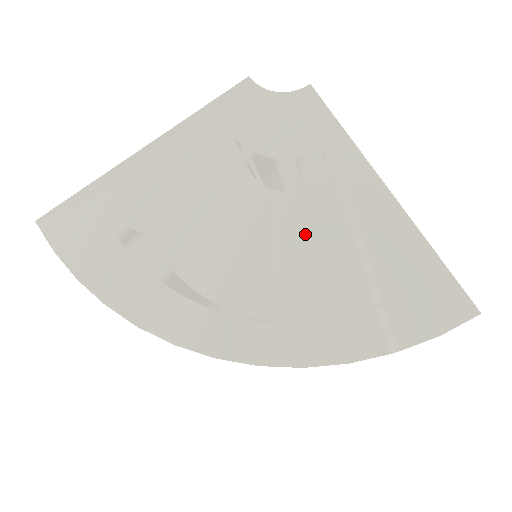
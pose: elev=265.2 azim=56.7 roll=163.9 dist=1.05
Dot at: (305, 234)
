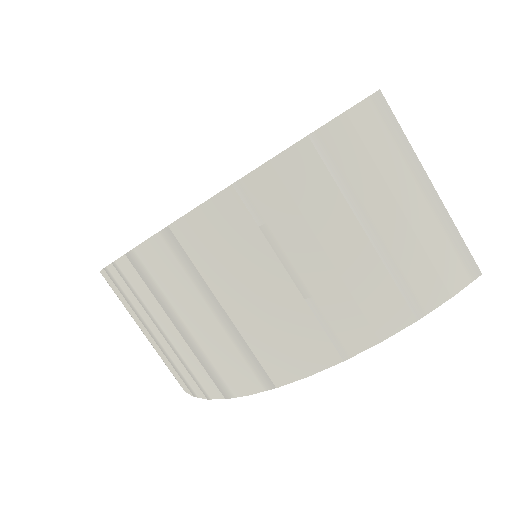
Dot at: occluded
